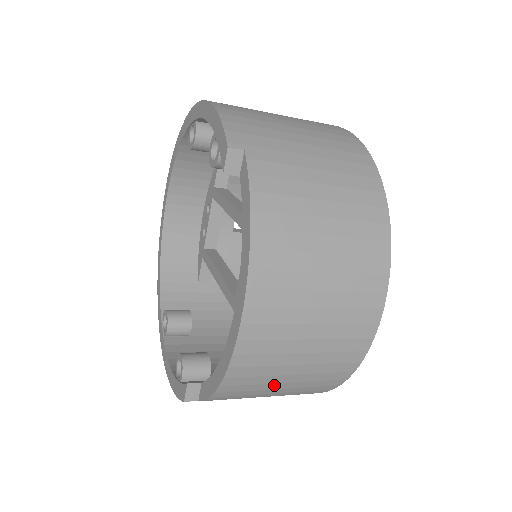
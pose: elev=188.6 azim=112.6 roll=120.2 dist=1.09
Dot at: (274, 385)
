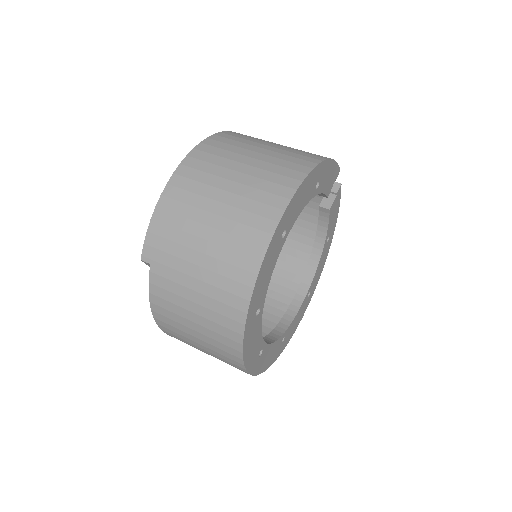
Dot at: occluded
